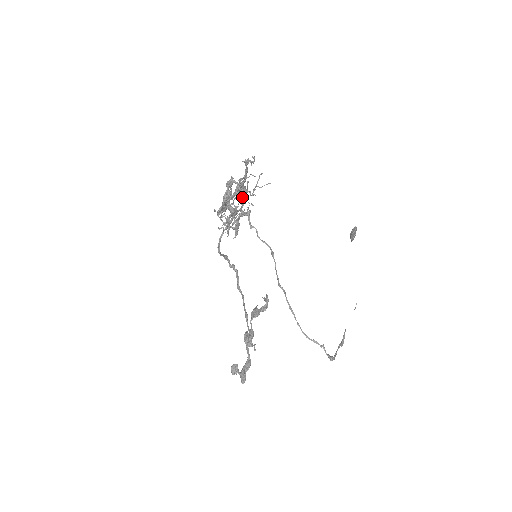
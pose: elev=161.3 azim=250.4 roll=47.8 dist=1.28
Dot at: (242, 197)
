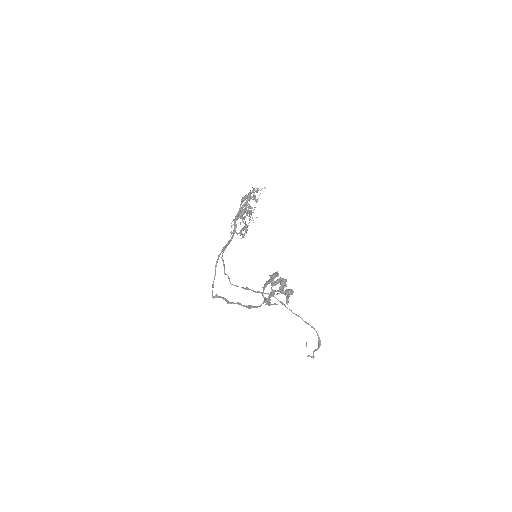
Dot at: (250, 210)
